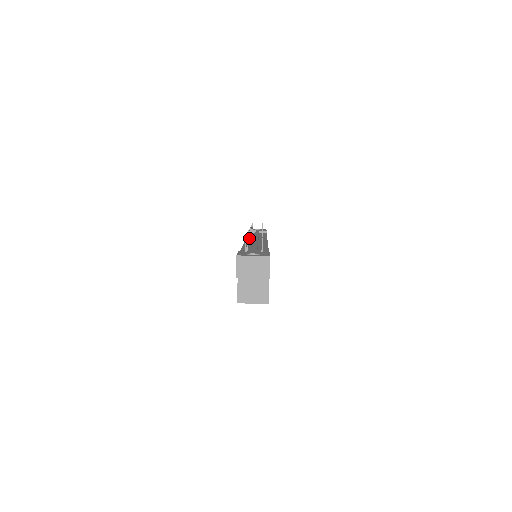
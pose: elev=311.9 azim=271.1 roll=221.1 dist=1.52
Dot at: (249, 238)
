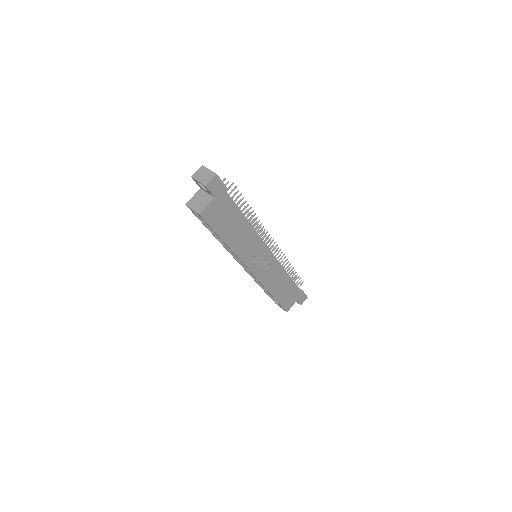
Dot at: (253, 225)
